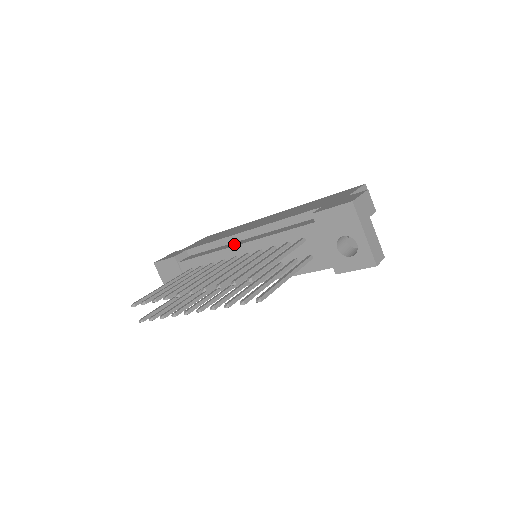
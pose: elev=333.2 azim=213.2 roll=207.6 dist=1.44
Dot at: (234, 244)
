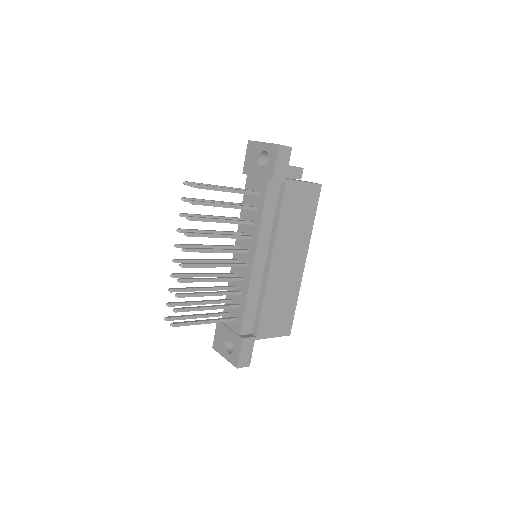
Dot at: occluded
